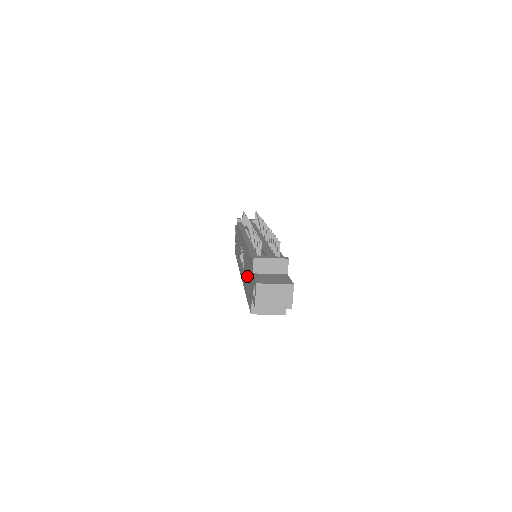
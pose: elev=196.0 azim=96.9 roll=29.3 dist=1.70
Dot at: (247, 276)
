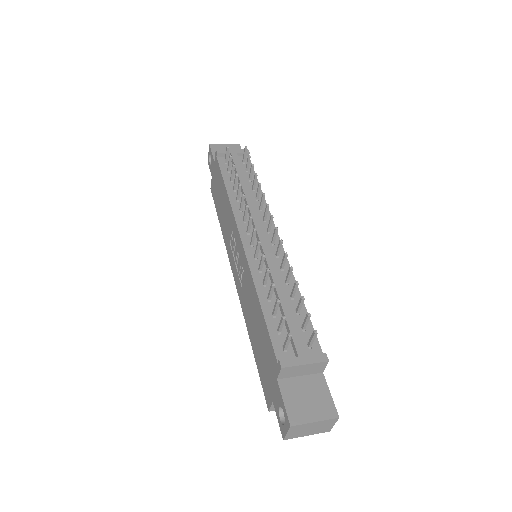
Dot at: (256, 334)
